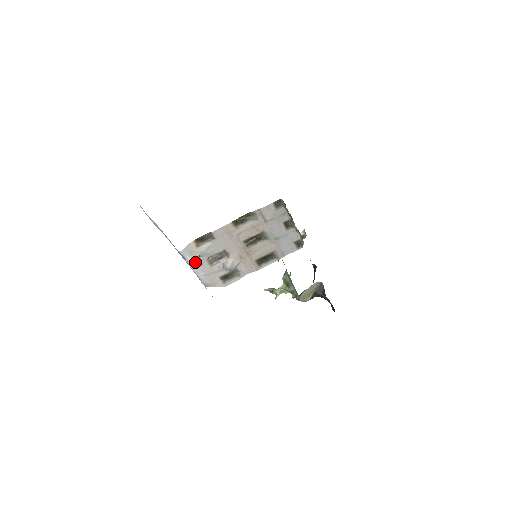
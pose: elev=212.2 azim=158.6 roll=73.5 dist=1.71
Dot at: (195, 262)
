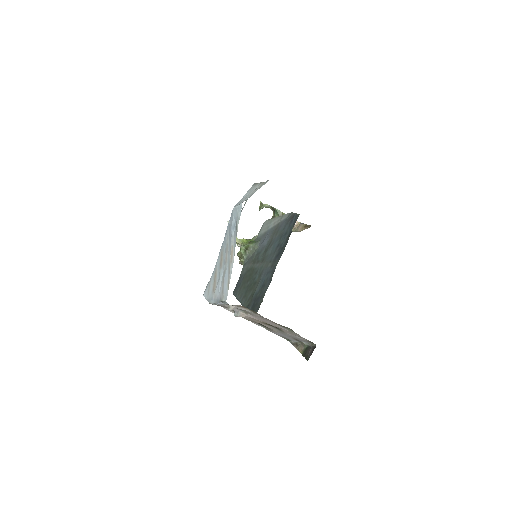
Dot at: occluded
